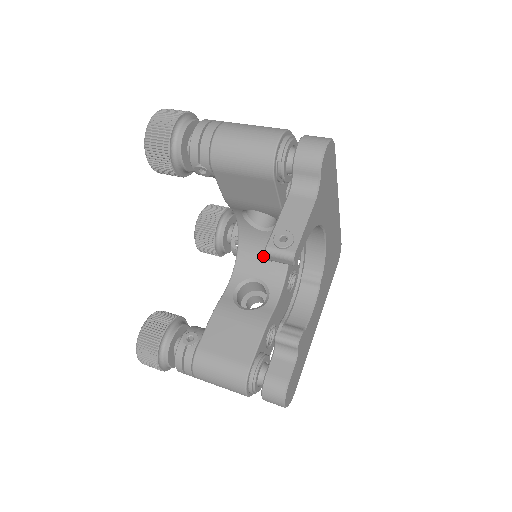
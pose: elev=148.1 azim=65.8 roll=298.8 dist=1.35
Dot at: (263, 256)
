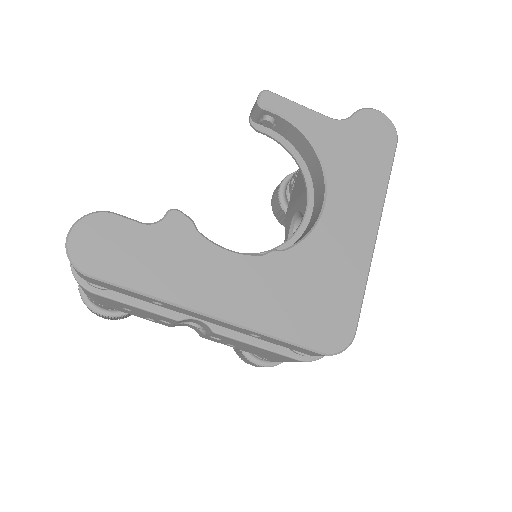
Dot at: occluded
